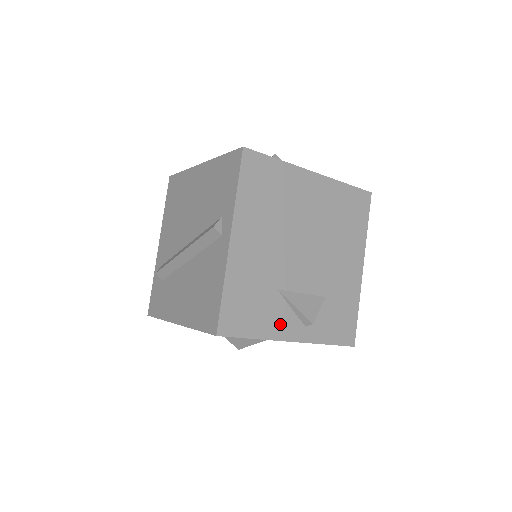
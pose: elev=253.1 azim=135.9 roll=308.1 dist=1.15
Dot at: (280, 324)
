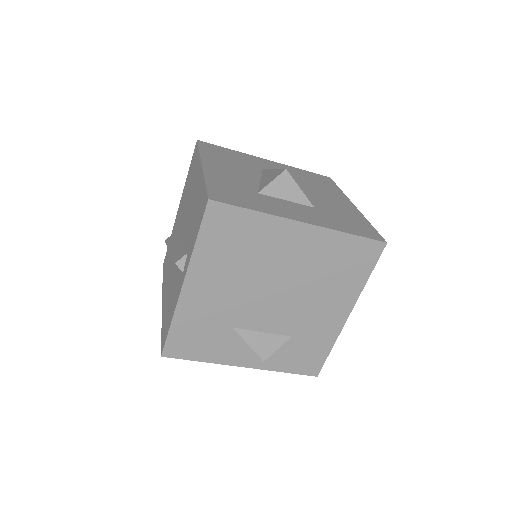
Dot at: (231, 353)
